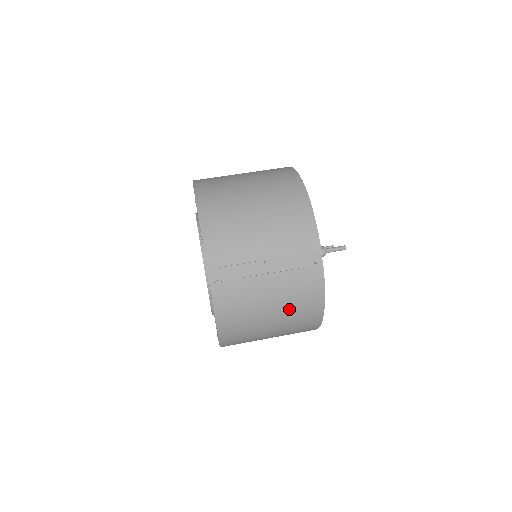
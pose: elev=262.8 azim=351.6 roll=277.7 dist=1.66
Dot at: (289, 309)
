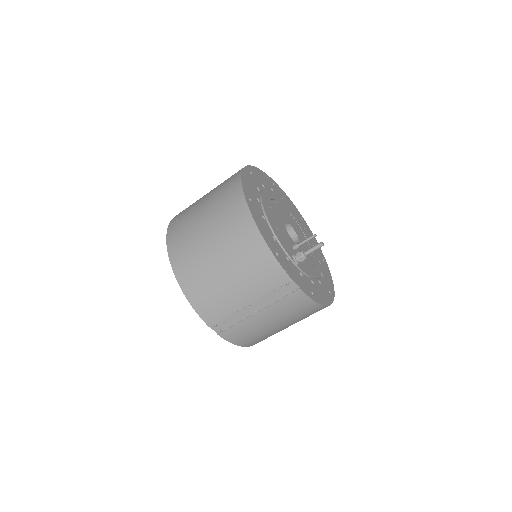
Dot at: (292, 319)
